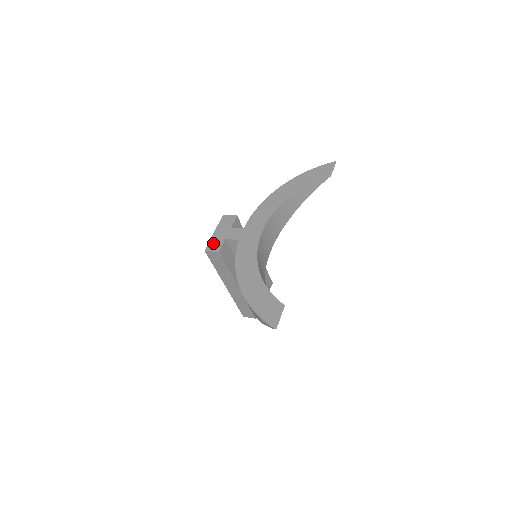
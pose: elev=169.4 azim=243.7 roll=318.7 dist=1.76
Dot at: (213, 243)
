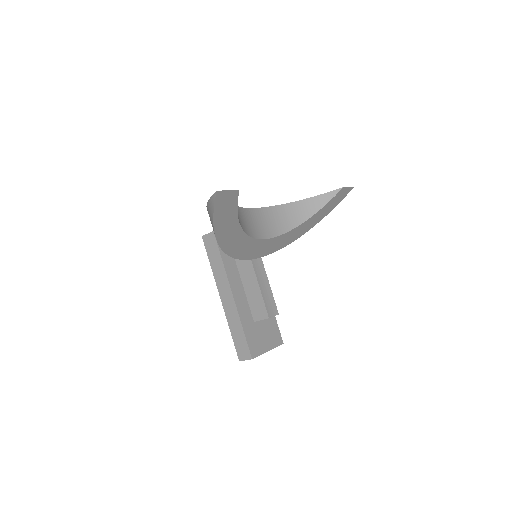
Dot at: occluded
